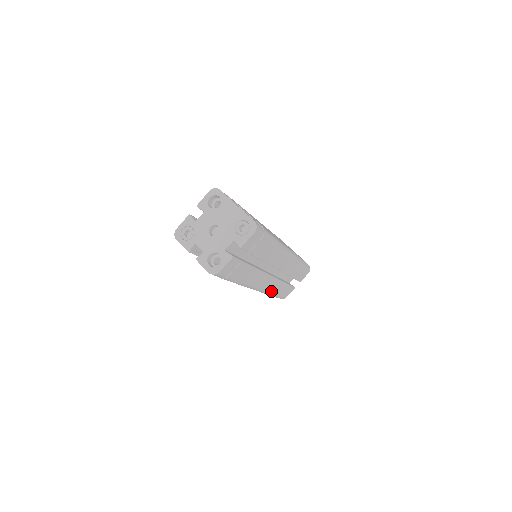
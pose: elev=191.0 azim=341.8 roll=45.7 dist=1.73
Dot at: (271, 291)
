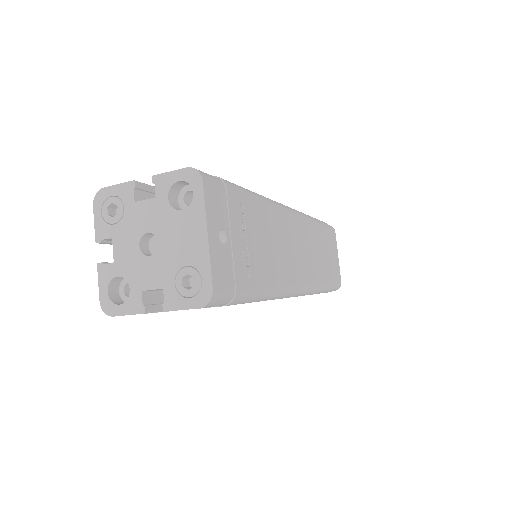
Dot at: occluded
